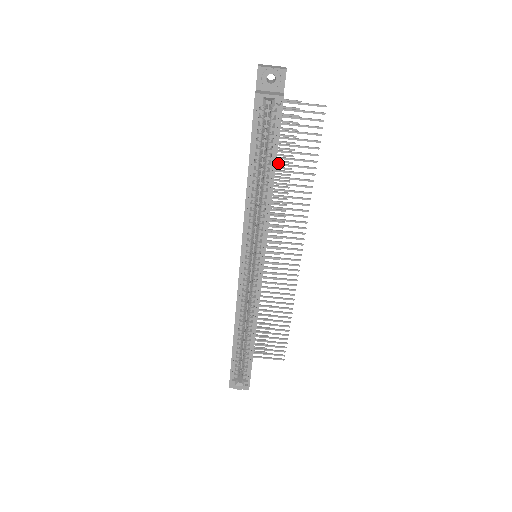
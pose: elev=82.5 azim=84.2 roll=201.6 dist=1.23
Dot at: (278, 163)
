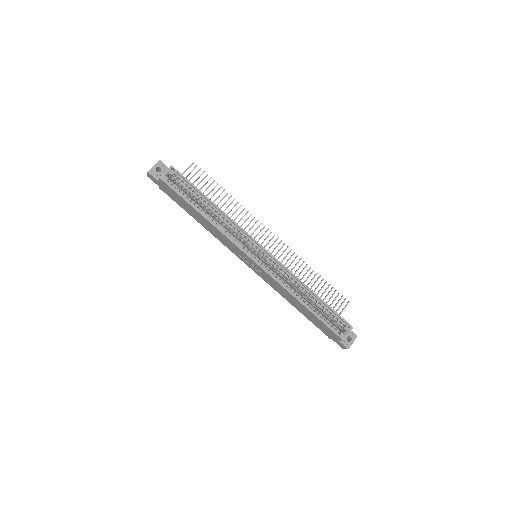
Dot at: occluded
